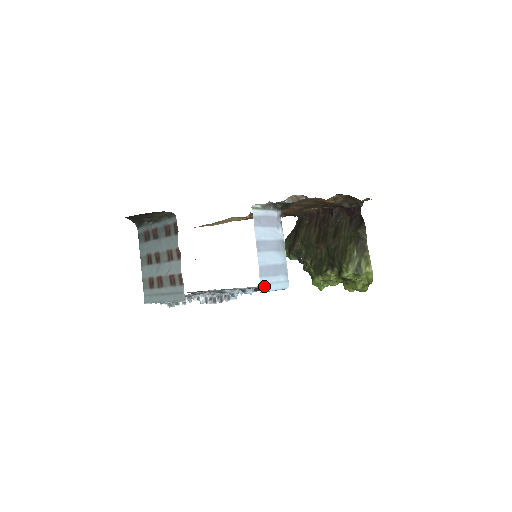
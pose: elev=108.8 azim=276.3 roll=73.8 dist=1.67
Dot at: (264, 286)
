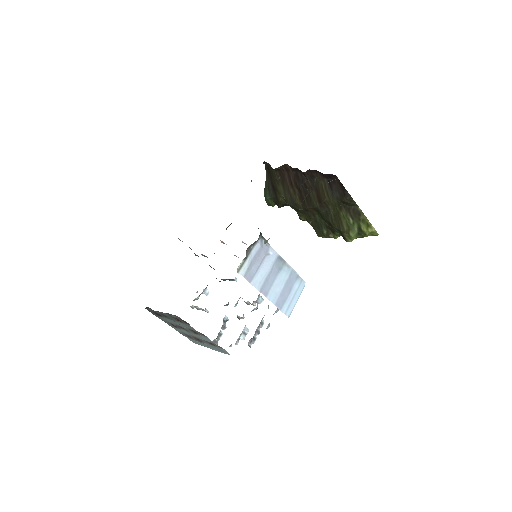
Dot at: (288, 311)
